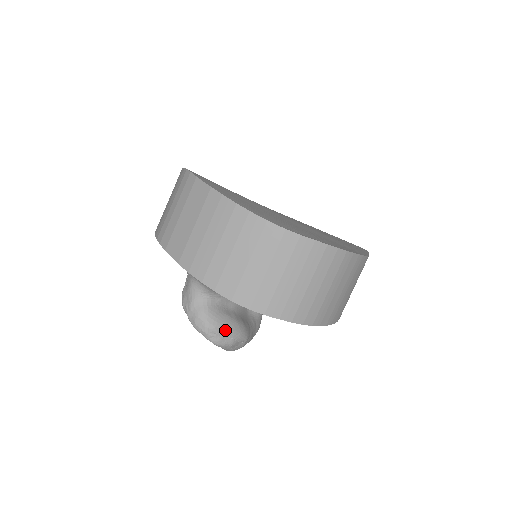
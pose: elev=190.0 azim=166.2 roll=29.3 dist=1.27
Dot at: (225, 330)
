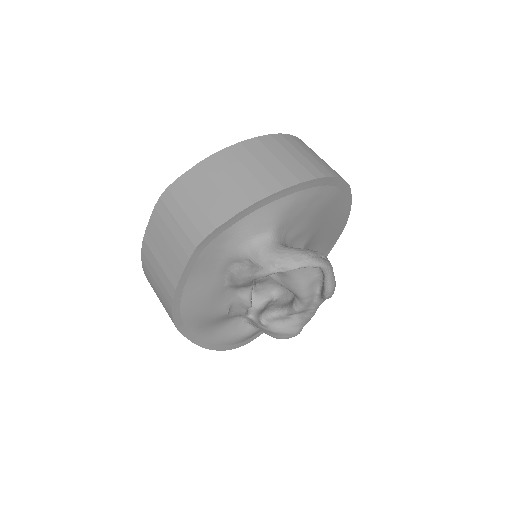
Dot at: (316, 252)
